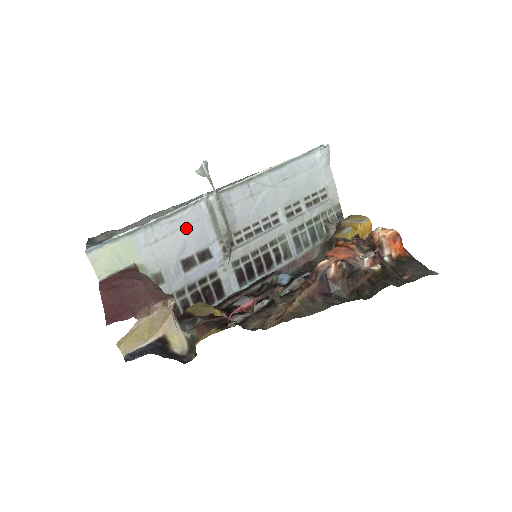
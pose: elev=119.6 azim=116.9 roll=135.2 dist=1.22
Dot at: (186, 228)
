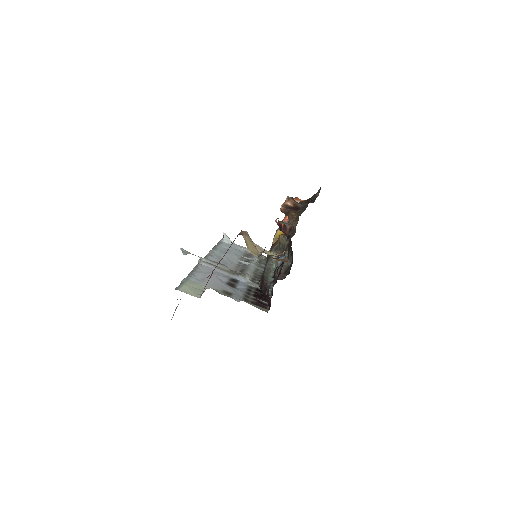
Dot at: (209, 273)
